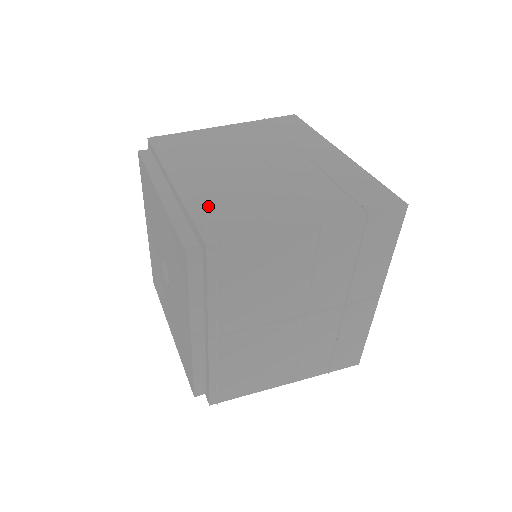
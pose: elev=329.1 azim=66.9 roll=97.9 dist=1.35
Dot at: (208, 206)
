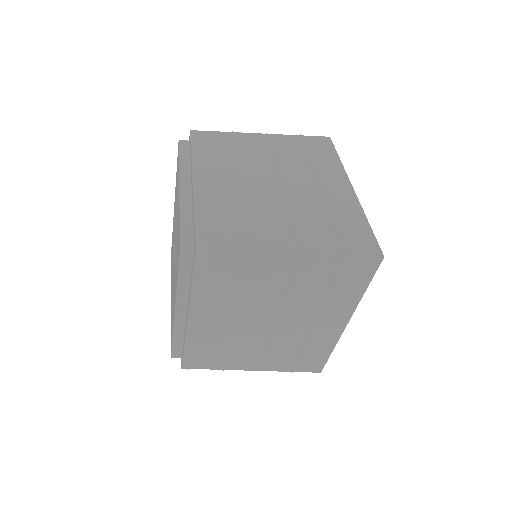
Dot at: (213, 212)
